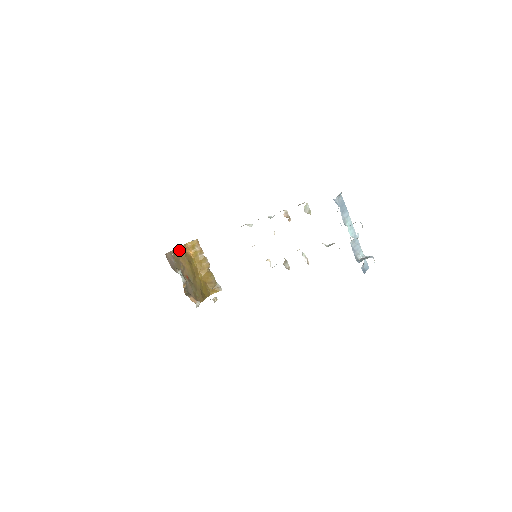
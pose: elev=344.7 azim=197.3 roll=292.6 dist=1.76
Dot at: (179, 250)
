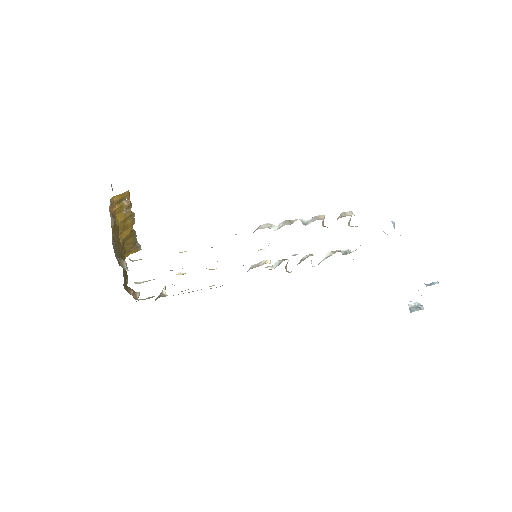
Dot at: occluded
